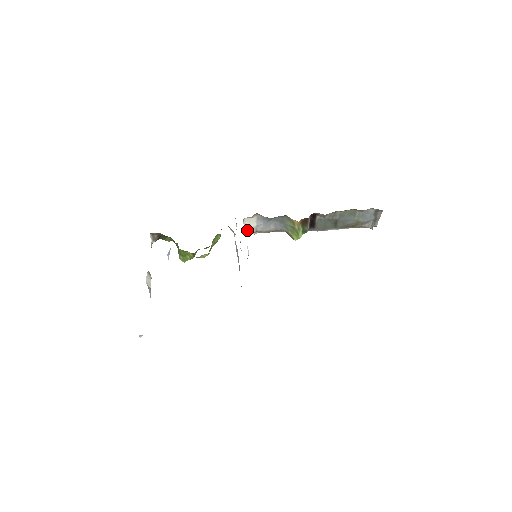
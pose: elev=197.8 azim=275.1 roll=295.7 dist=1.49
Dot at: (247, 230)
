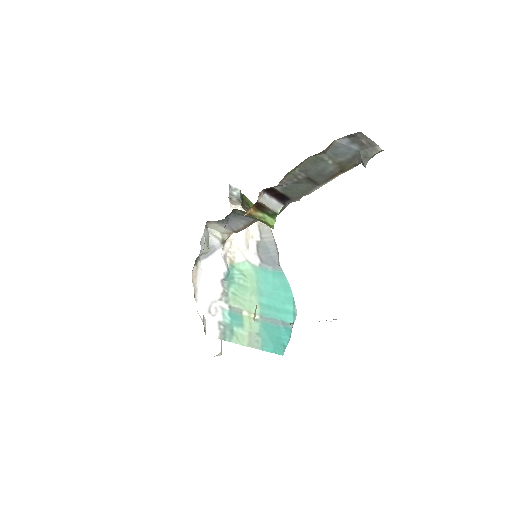
Dot at: (224, 235)
